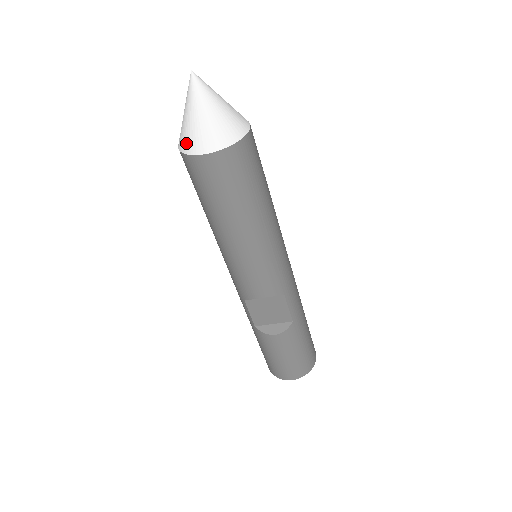
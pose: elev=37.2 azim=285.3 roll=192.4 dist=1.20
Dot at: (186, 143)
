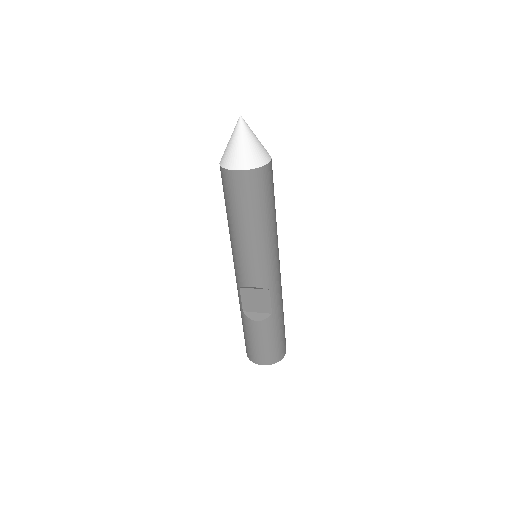
Dot at: (225, 161)
